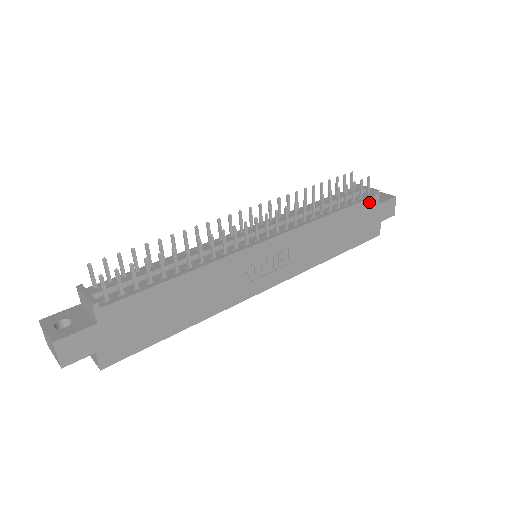
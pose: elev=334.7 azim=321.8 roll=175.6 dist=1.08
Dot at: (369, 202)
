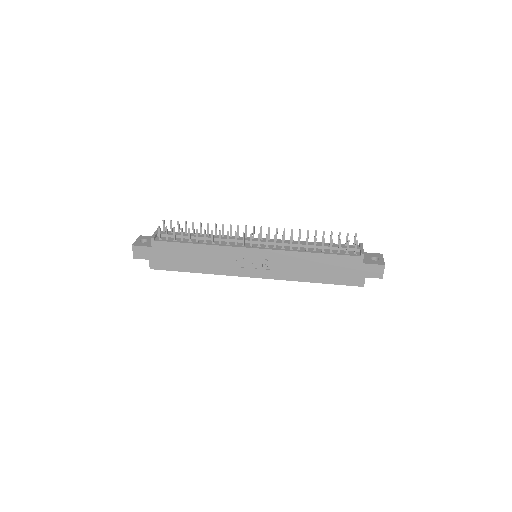
Dot at: (352, 258)
